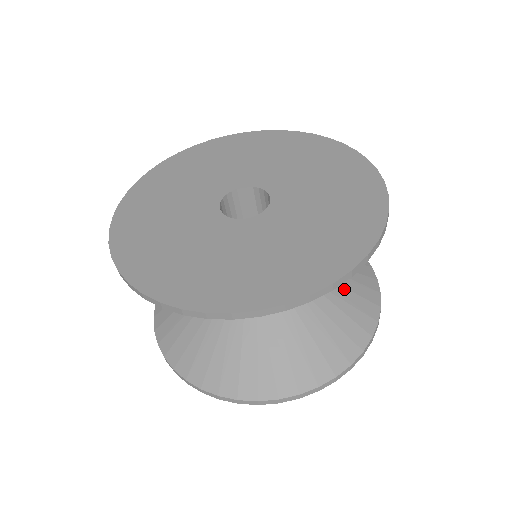
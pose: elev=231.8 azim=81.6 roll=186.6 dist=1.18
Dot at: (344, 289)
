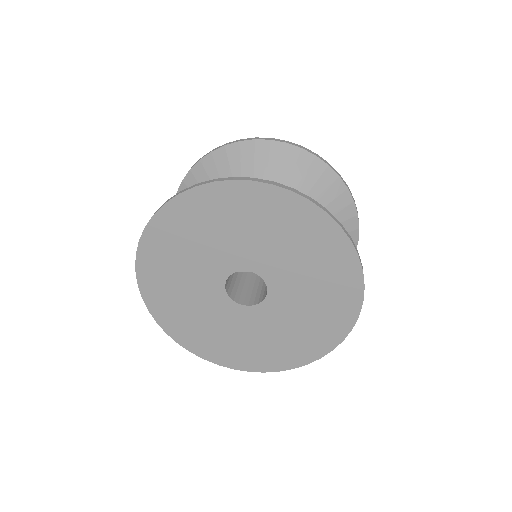
Dot at: occluded
